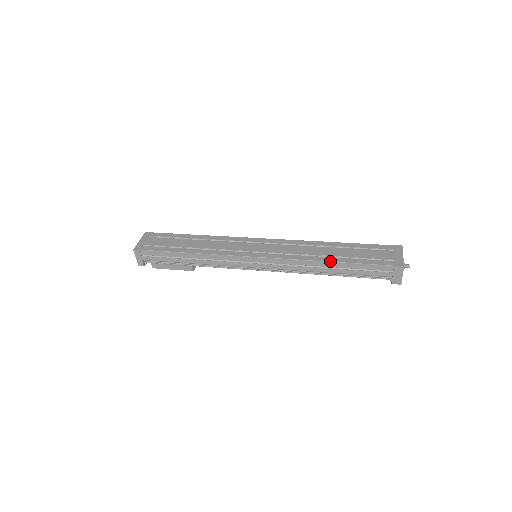
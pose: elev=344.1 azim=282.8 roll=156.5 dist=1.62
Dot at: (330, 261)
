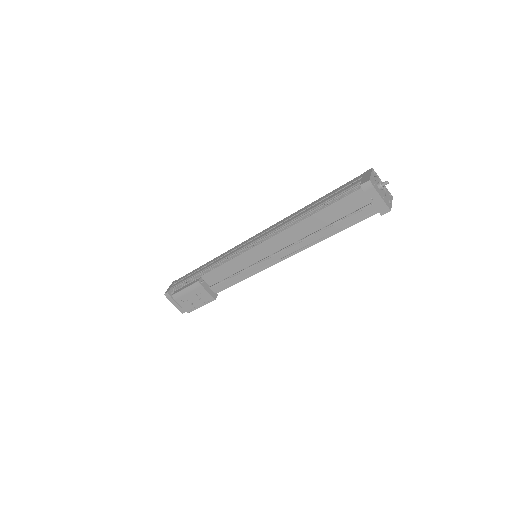
Dot at: (309, 205)
